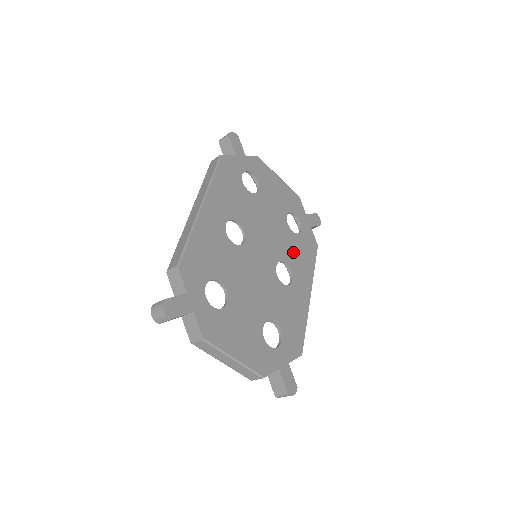
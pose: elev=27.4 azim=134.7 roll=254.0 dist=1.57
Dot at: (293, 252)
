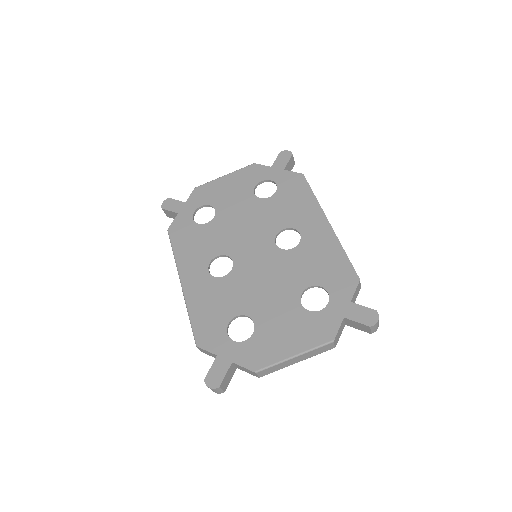
Dot at: (283, 212)
